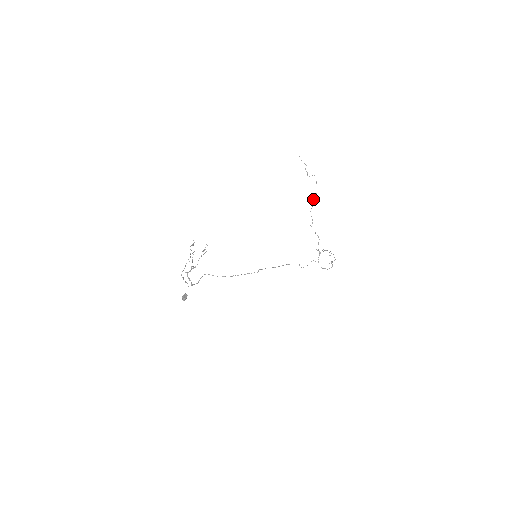
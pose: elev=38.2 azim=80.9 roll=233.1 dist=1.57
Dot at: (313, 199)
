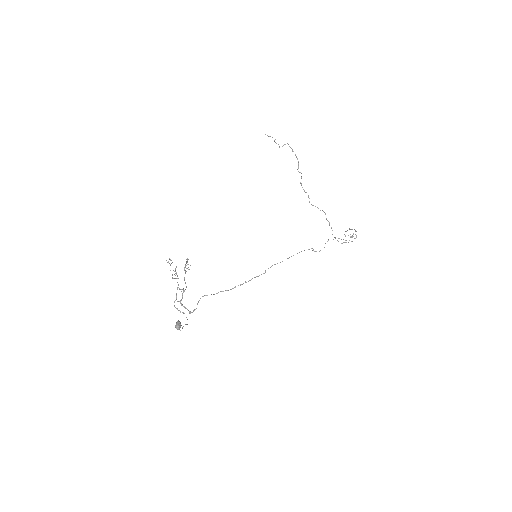
Dot at: (298, 171)
